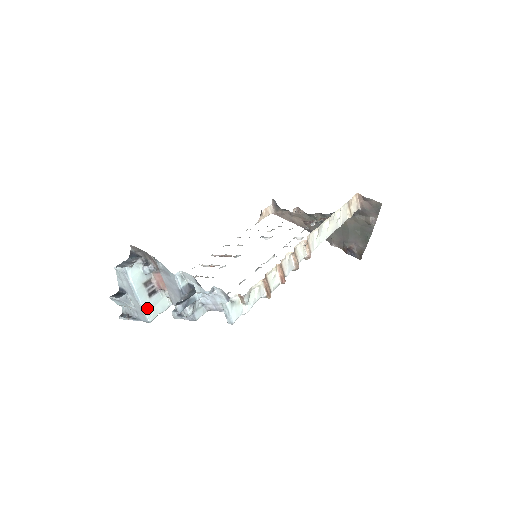
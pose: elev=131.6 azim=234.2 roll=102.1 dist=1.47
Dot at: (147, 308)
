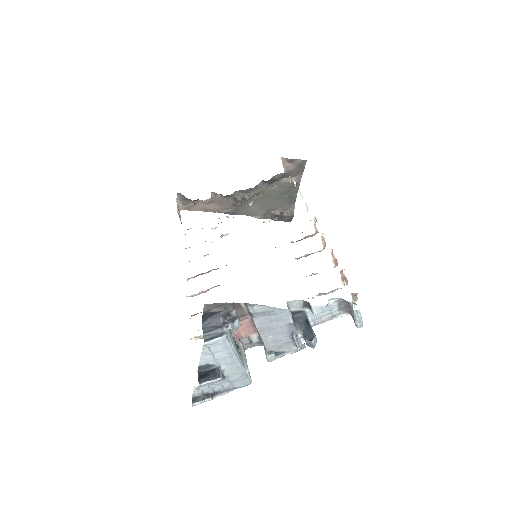
Dot at: (247, 368)
